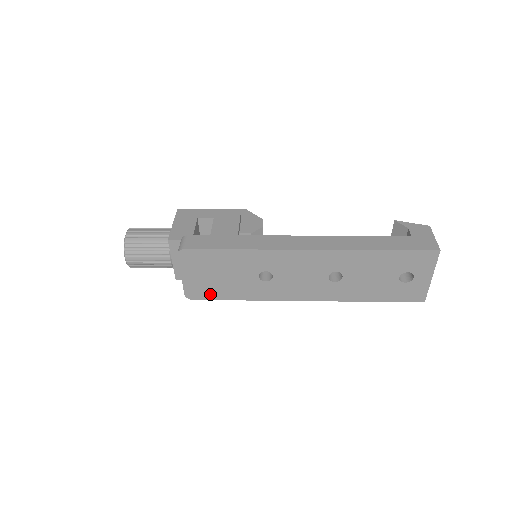
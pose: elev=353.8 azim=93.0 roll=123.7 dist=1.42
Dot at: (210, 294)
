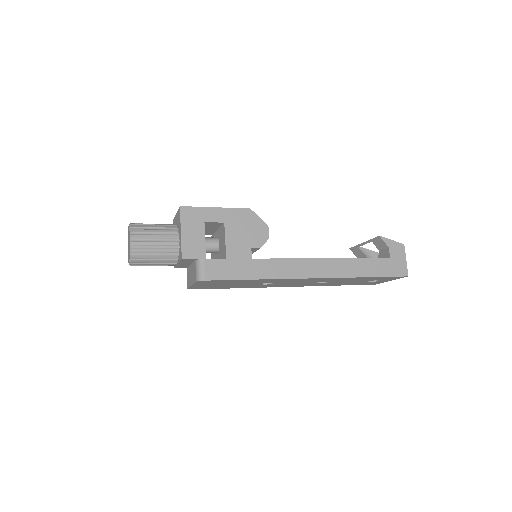
Dot at: (211, 288)
